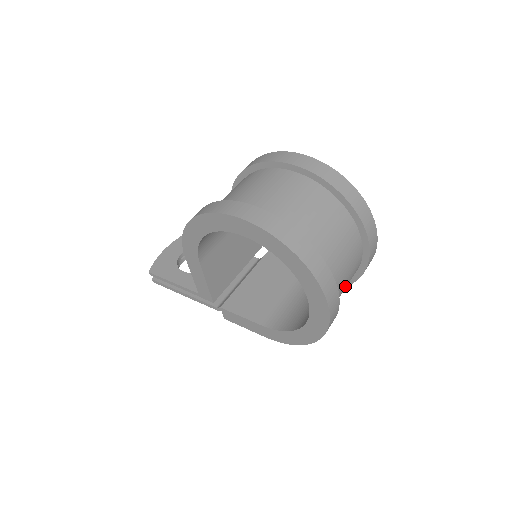
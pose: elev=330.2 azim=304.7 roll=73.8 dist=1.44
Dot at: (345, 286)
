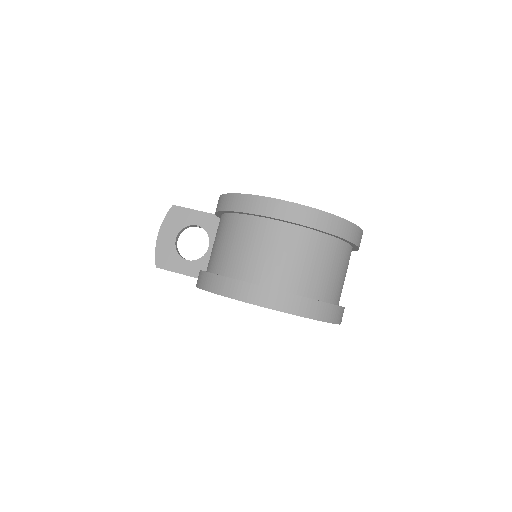
Dot at: occluded
